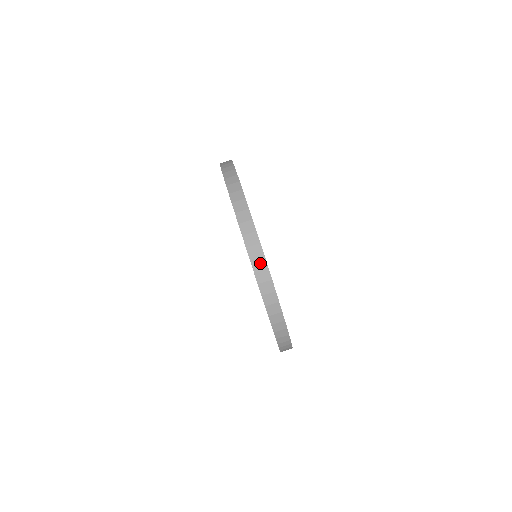
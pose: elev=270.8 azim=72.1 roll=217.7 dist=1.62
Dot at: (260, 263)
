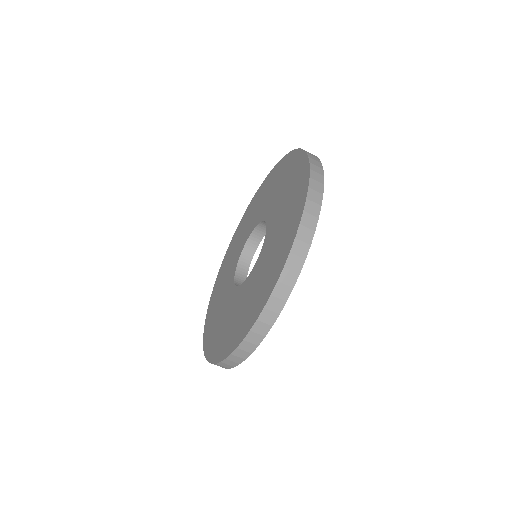
Dot at: (284, 291)
